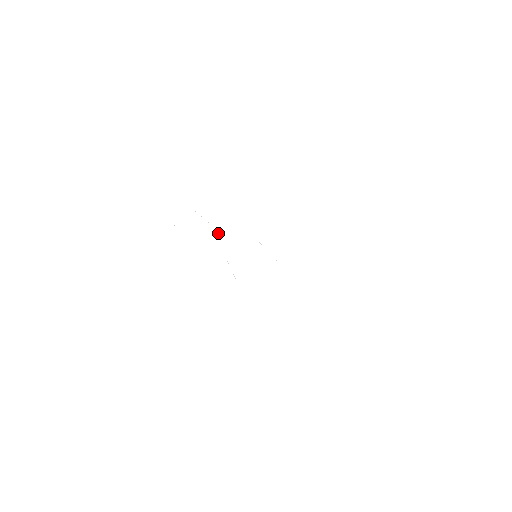
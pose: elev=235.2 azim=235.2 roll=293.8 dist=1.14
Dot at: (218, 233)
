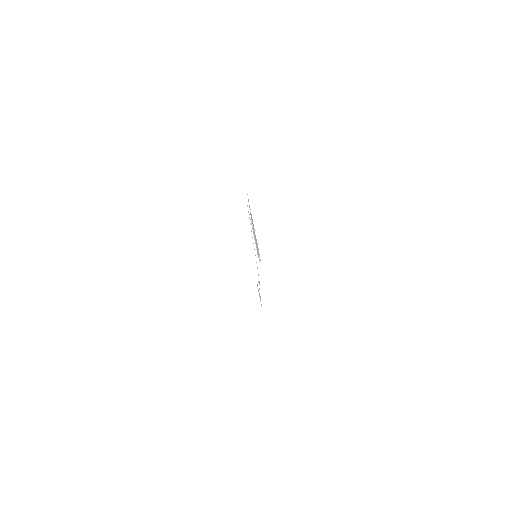
Dot at: occluded
